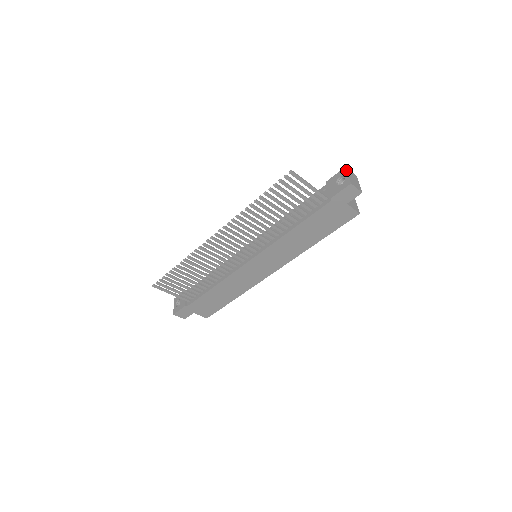
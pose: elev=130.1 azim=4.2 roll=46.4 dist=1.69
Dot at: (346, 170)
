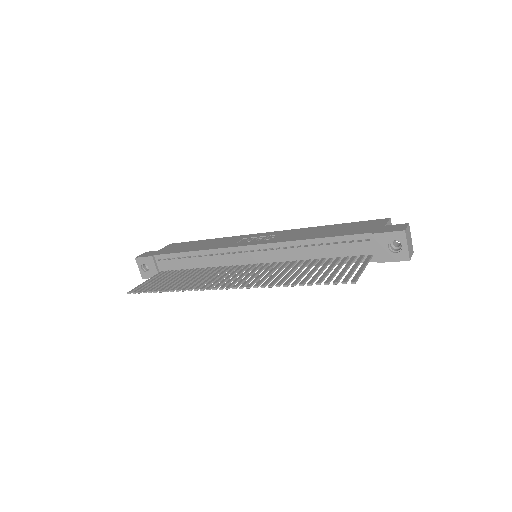
Dot at: (405, 237)
